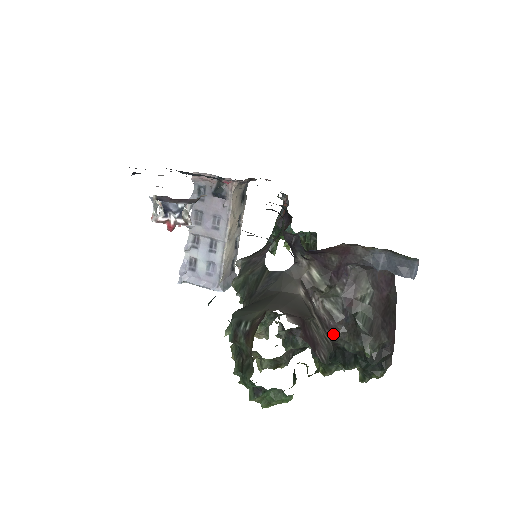
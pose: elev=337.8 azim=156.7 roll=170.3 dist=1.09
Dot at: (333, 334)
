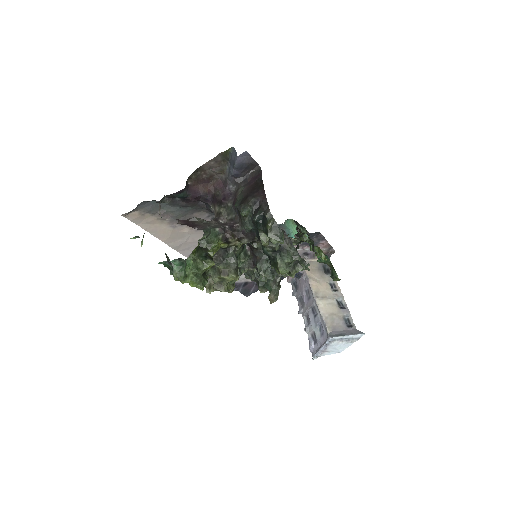
Dot at: (234, 226)
